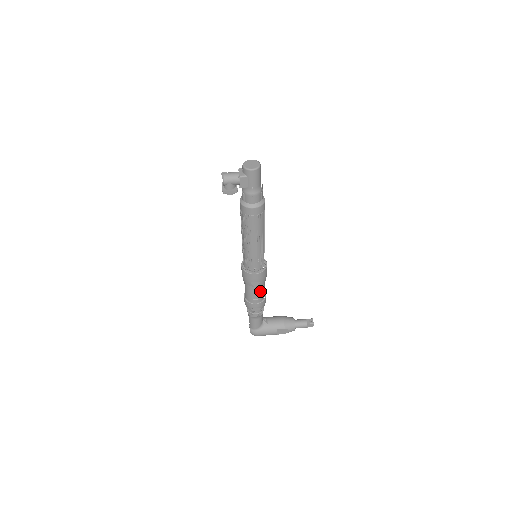
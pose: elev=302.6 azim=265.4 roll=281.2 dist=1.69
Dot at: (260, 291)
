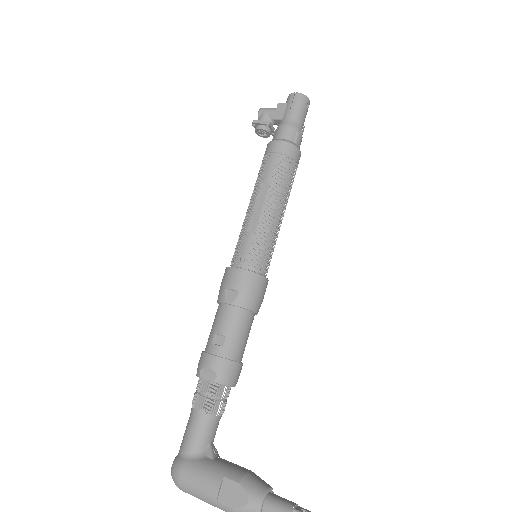
Dot at: (232, 326)
